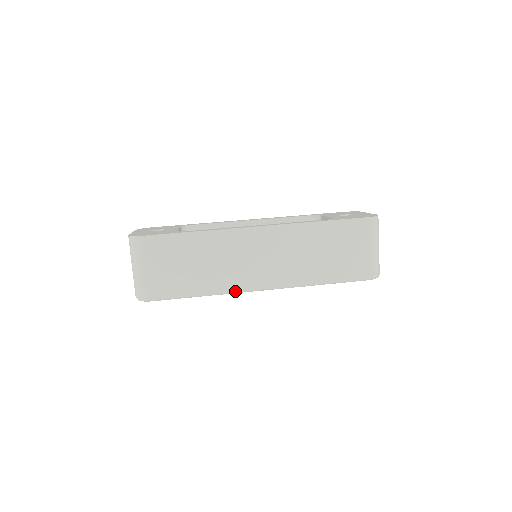
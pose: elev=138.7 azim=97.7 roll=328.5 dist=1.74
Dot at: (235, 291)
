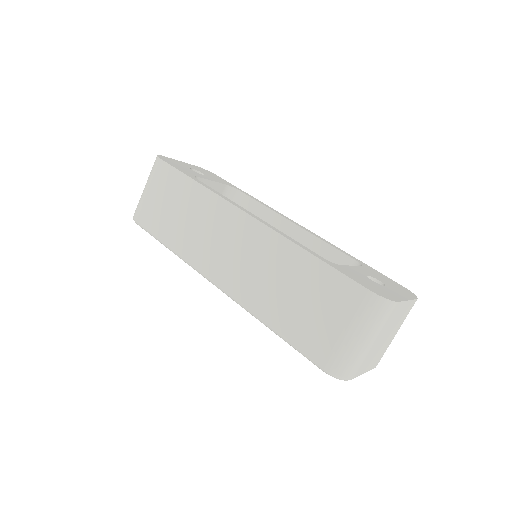
Dot at: (193, 266)
